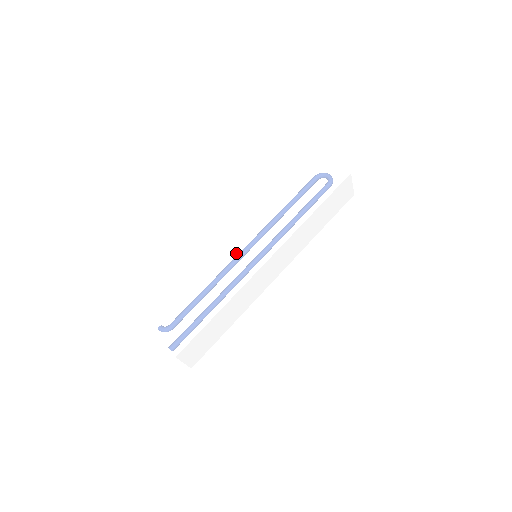
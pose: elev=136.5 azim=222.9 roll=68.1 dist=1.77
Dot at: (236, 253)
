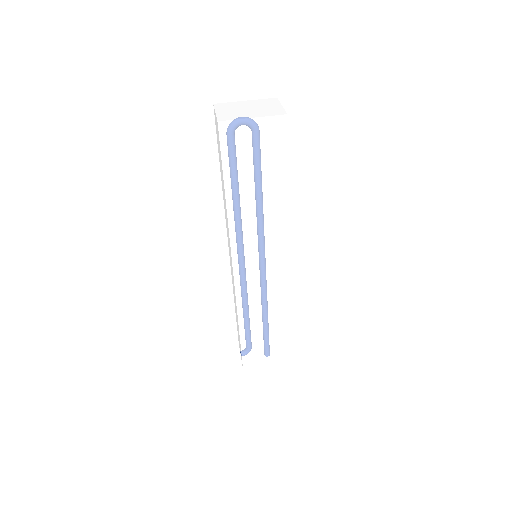
Dot at: (251, 283)
